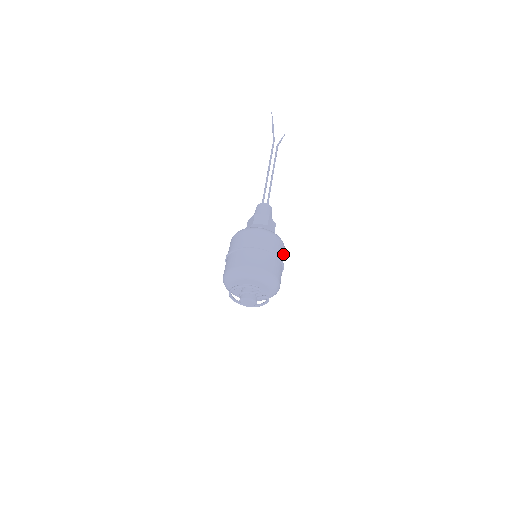
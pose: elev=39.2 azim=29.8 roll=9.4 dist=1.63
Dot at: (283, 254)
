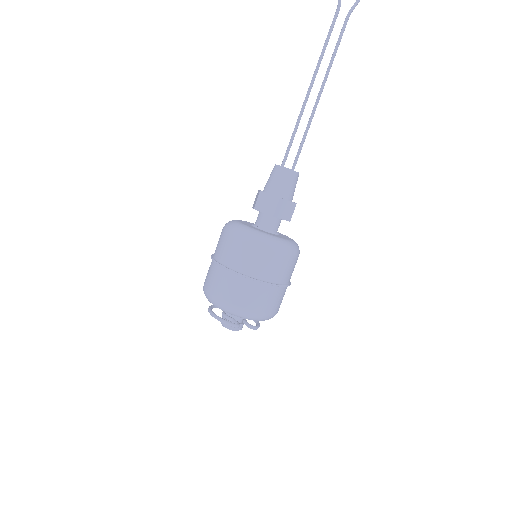
Dot at: (287, 268)
